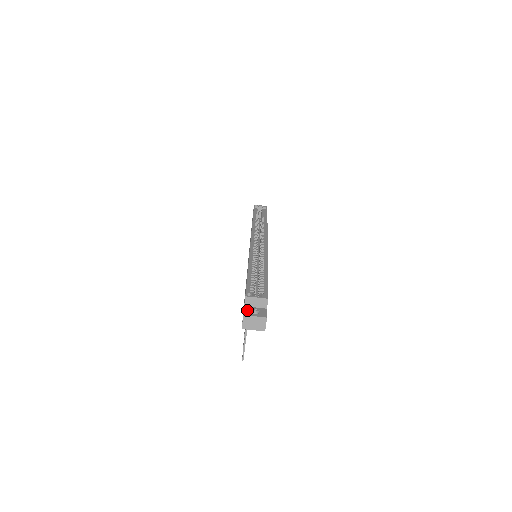
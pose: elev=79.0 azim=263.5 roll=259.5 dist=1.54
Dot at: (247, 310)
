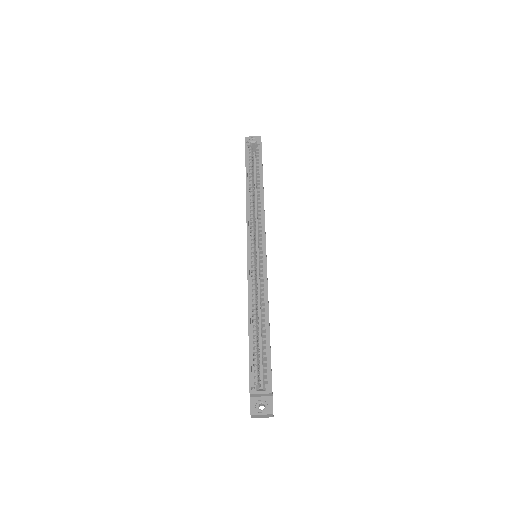
Dot at: (253, 405)
